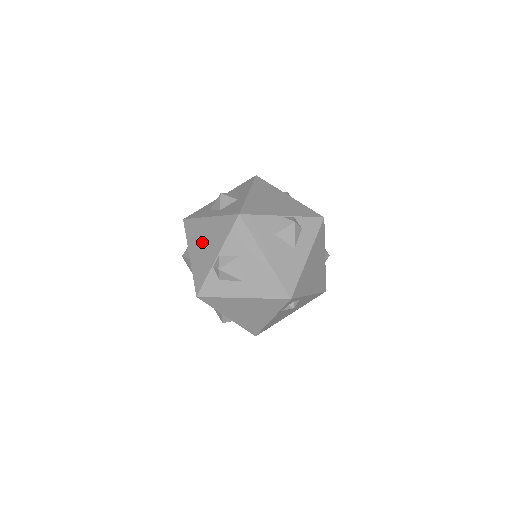
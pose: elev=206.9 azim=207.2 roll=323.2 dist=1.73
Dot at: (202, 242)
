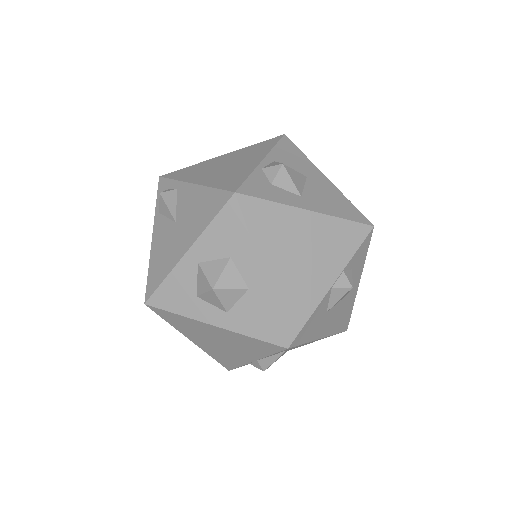
Dot at: (212, 341)
